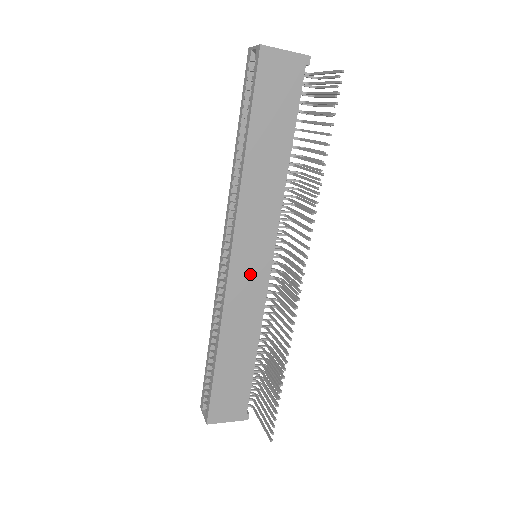
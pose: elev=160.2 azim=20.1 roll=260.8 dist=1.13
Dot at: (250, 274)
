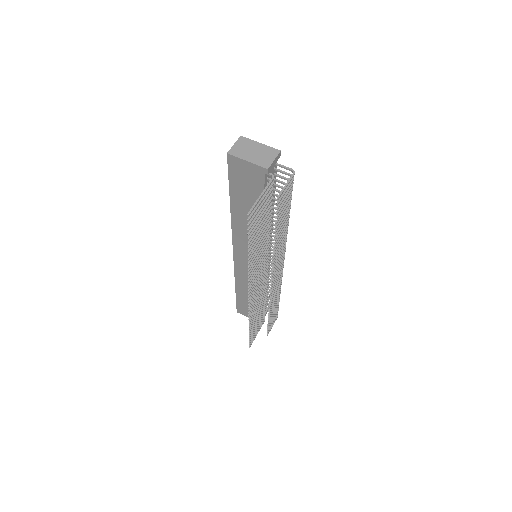
Dot at: occluded
